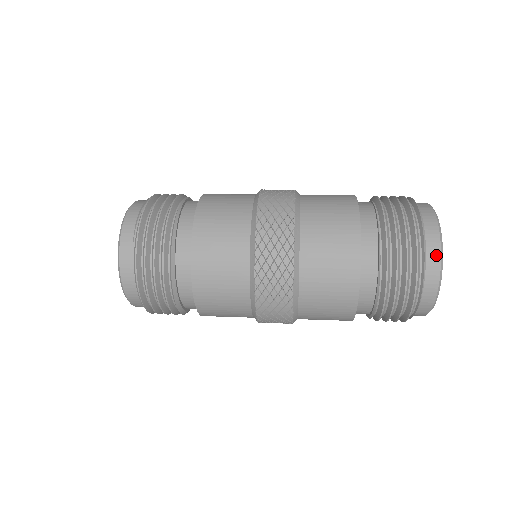
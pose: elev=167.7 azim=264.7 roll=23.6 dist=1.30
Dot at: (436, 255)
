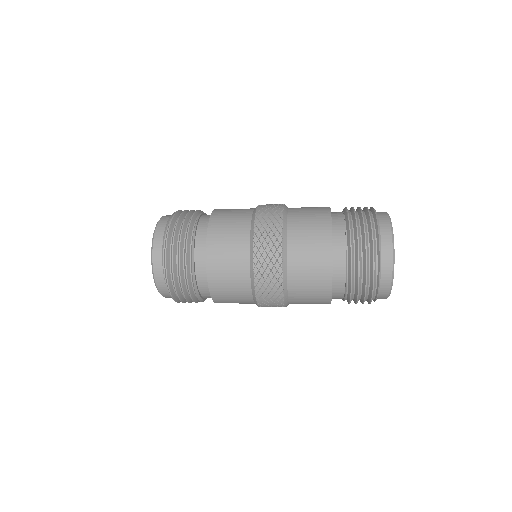
Dot at: (388, 282)
